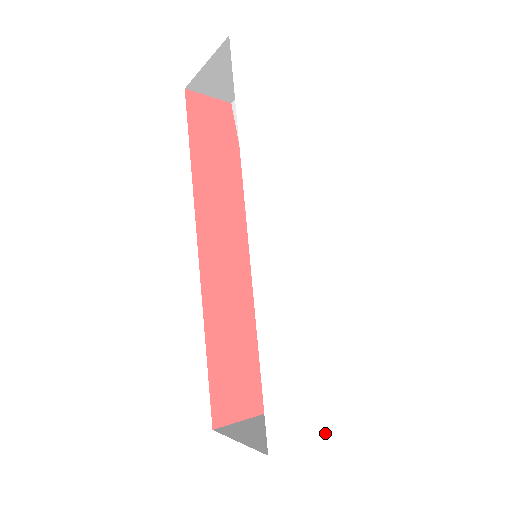
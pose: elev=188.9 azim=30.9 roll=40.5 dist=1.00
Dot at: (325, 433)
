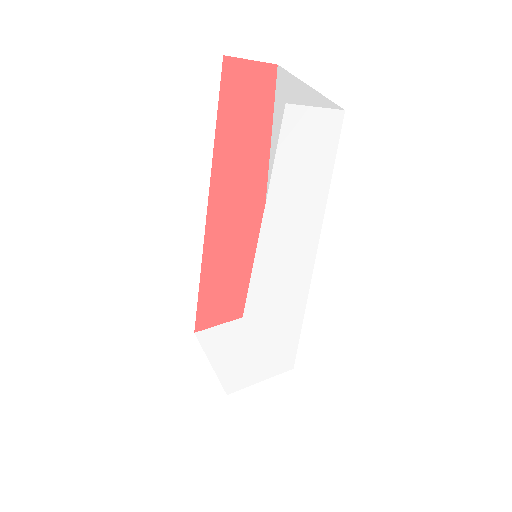
Dot at: (270, 377)
